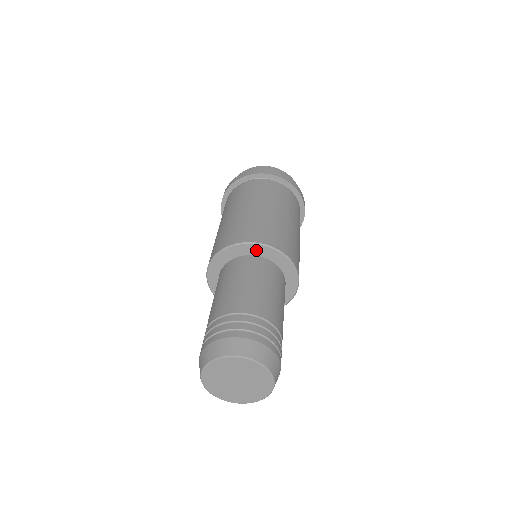
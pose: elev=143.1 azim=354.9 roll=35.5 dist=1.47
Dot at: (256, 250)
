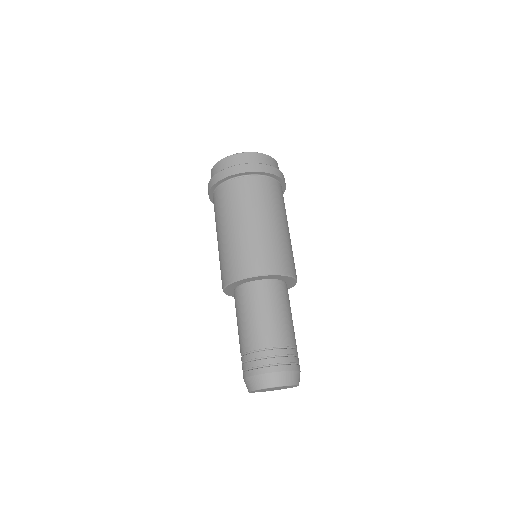
Dot at: (282, 278)
